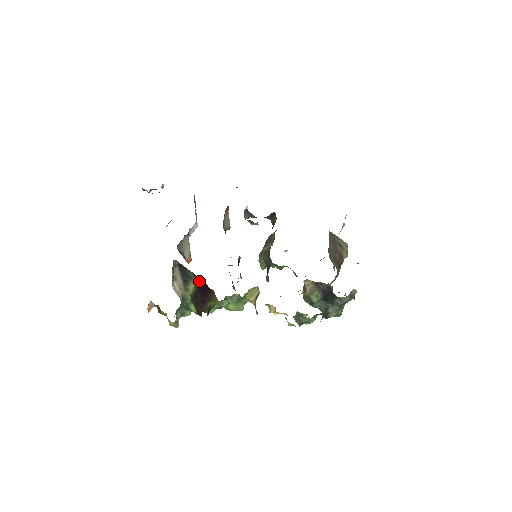
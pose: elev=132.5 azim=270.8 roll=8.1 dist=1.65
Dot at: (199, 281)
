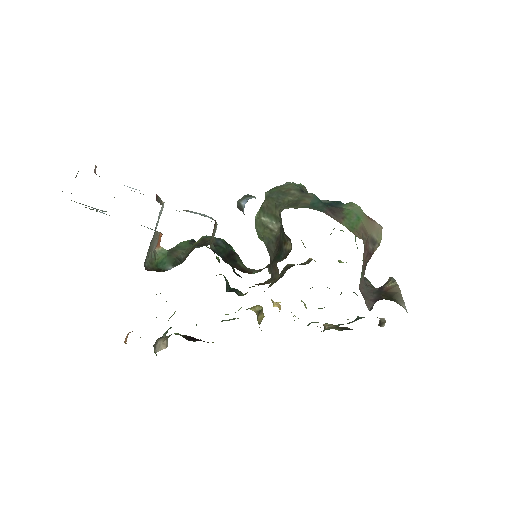
Dot at: occluded
